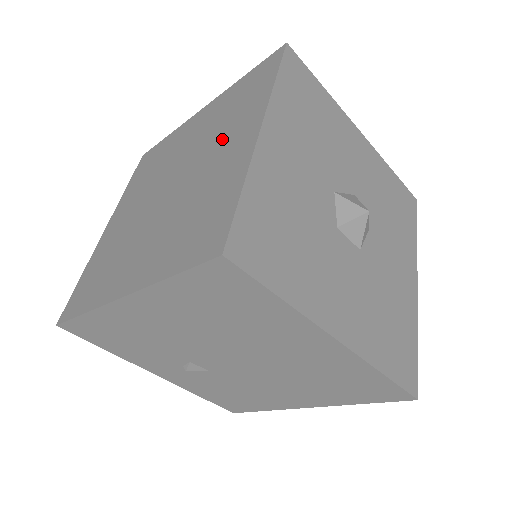
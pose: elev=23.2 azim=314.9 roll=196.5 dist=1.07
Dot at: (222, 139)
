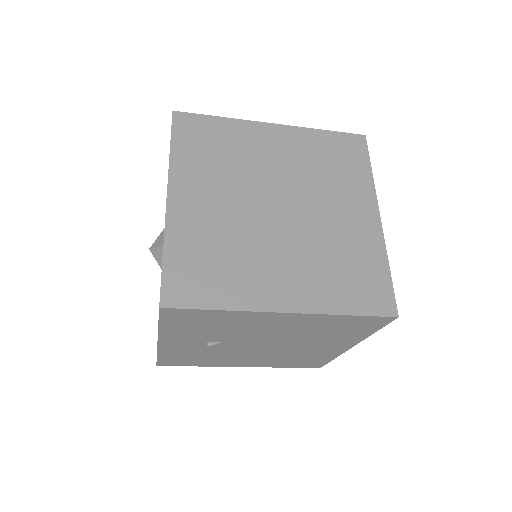
Dot at: (336, 196)
